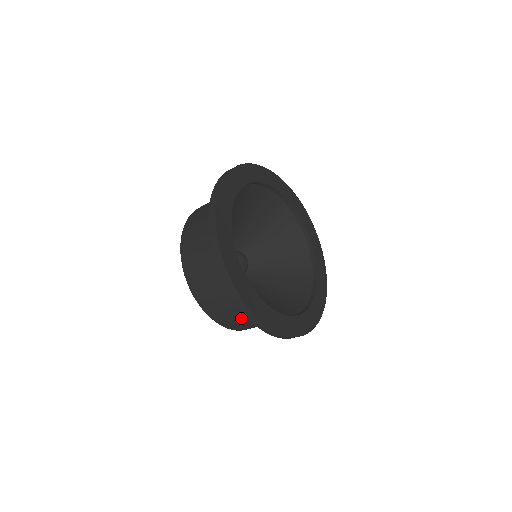
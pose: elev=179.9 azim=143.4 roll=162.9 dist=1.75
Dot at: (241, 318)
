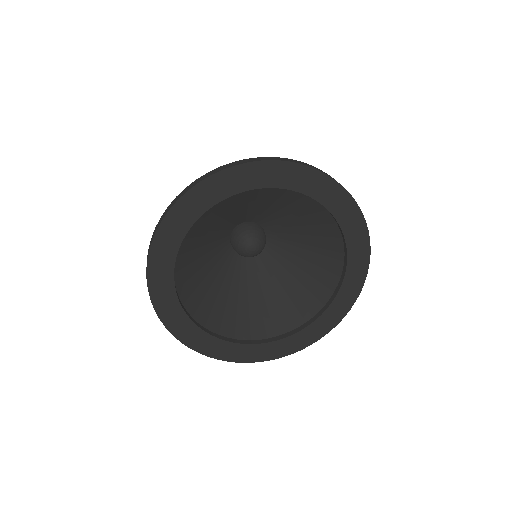
Dot at: occluded
